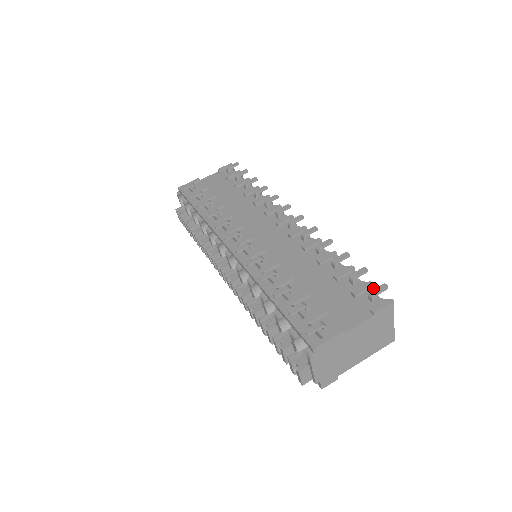
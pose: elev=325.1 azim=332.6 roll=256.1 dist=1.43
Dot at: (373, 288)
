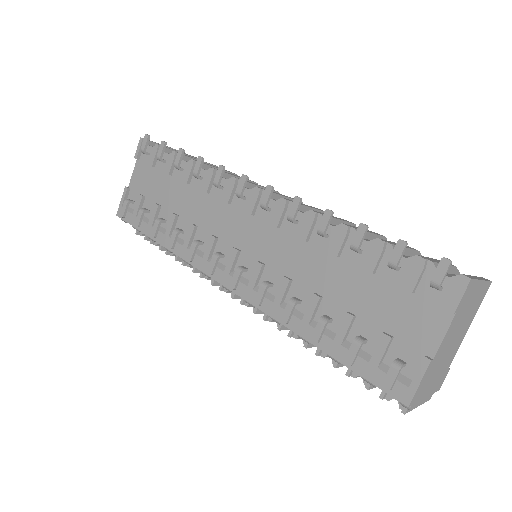
Dot at: (429, 264)
